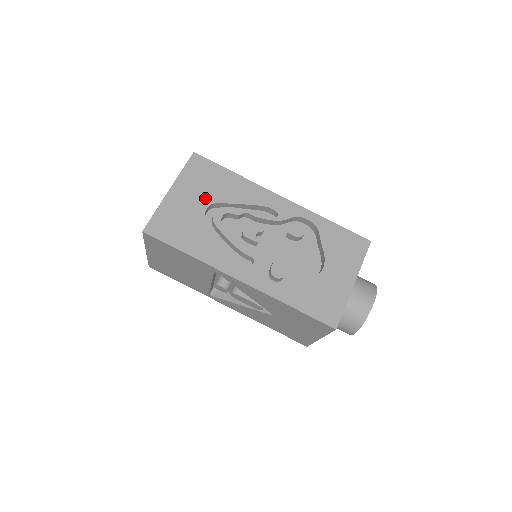
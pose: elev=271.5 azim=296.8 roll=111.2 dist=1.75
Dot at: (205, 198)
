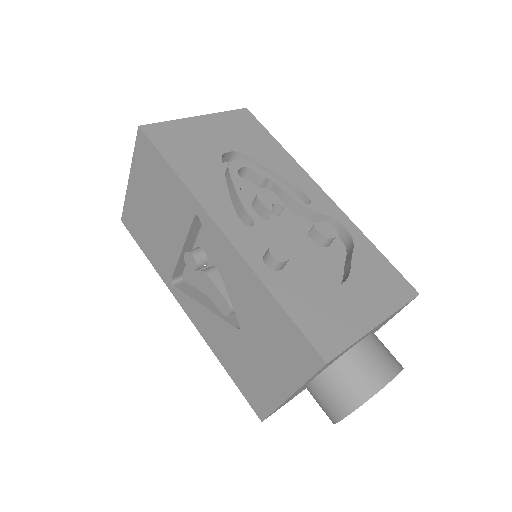
Dot at: (233, 143)
